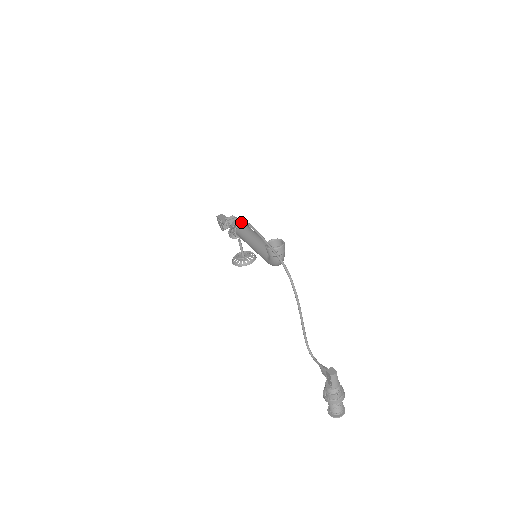
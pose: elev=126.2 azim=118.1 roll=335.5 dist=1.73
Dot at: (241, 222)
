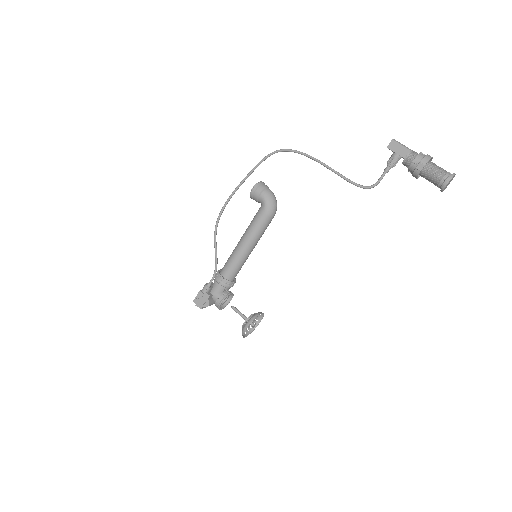
Dot at: (219, 270)
